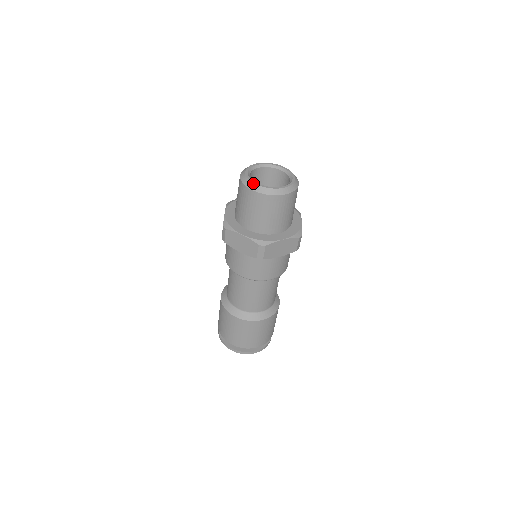
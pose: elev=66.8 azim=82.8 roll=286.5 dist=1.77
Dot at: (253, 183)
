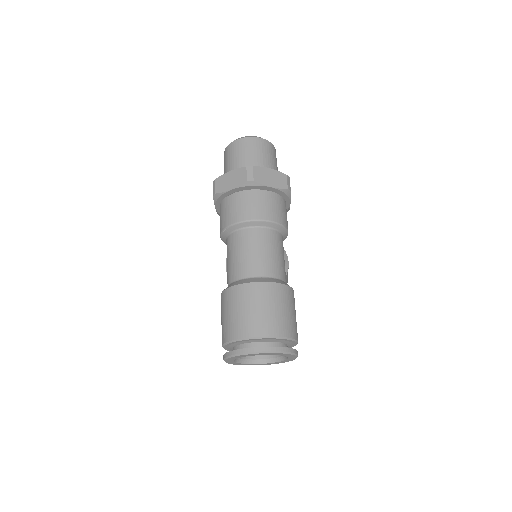
Dot at: occluded
